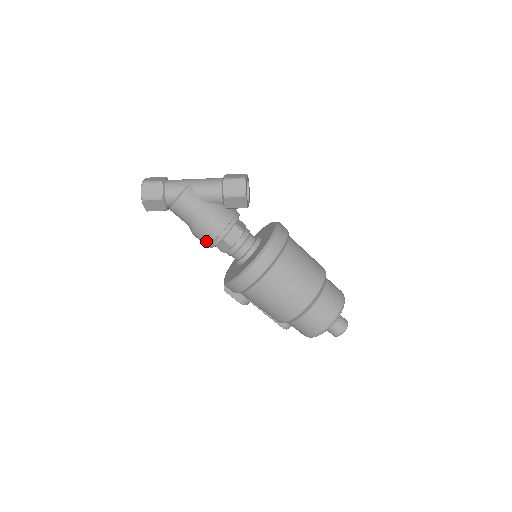
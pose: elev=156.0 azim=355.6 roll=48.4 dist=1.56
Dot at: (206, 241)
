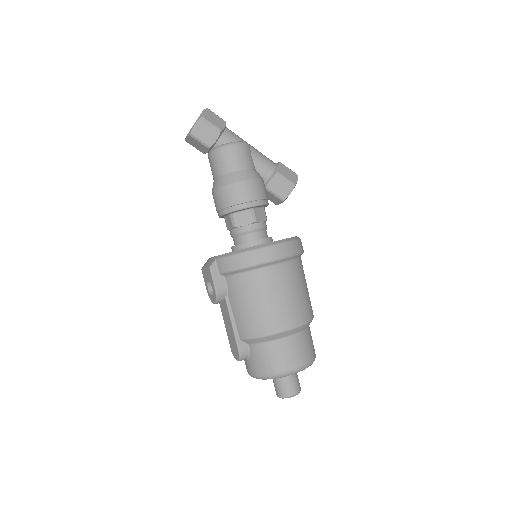
Dot at: (234, 199)
